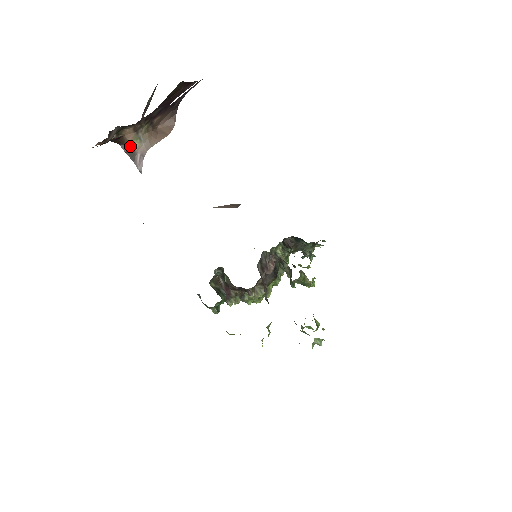
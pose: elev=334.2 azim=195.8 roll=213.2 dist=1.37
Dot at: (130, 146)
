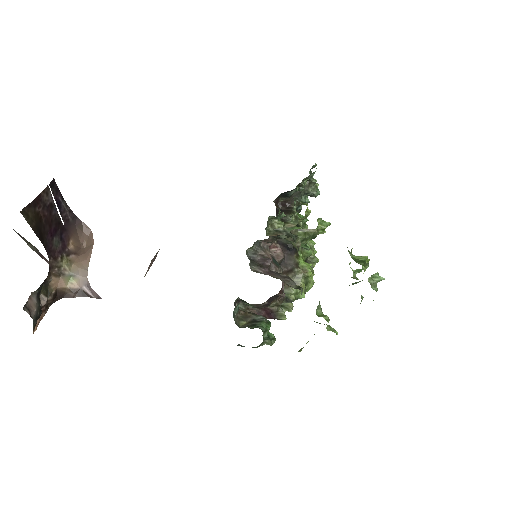
Dot at: (71, 289)
